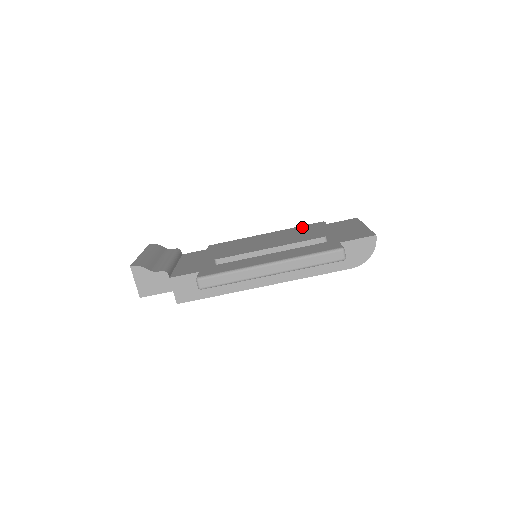
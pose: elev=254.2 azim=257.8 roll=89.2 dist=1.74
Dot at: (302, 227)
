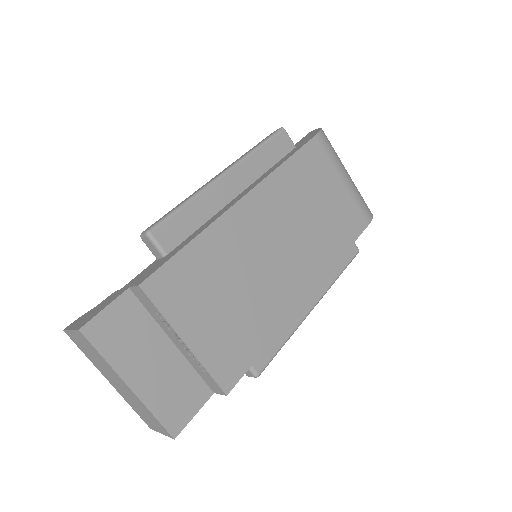
Dot at: occluded
